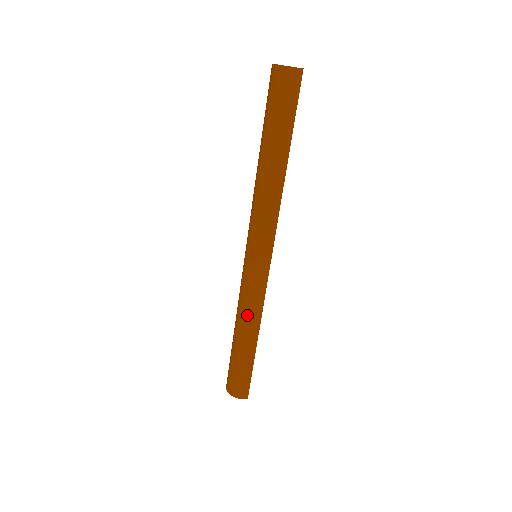
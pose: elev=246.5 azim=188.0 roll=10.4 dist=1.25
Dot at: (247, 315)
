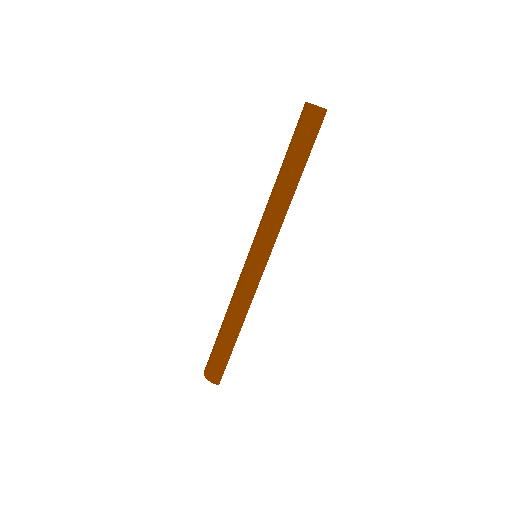
Dot at: (236, 306)
